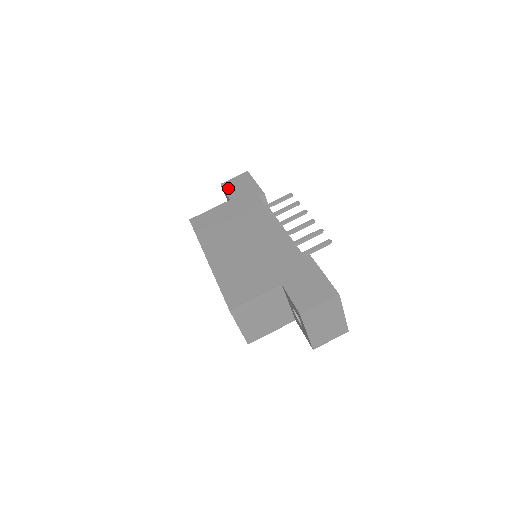
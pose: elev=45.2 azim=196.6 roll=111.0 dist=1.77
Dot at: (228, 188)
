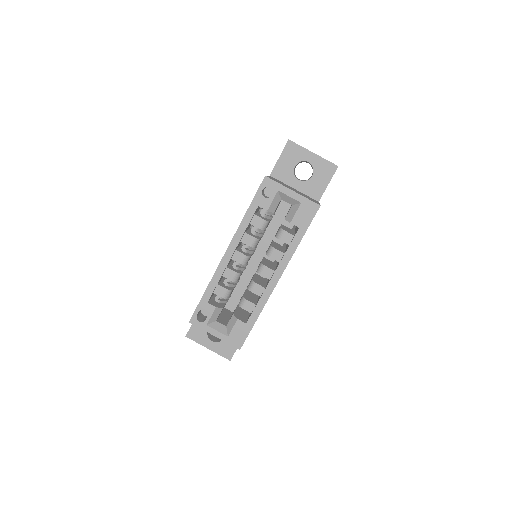
Dot at: occluded
